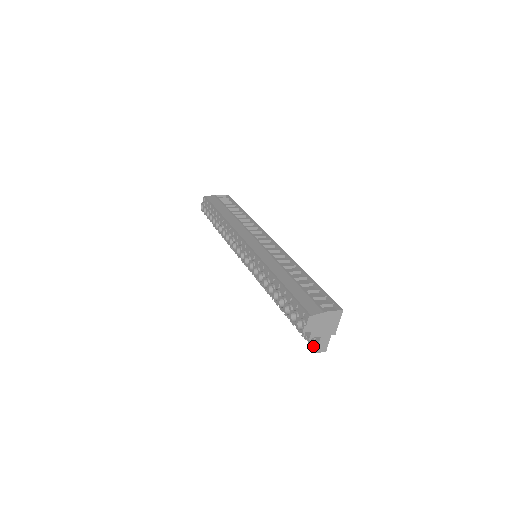
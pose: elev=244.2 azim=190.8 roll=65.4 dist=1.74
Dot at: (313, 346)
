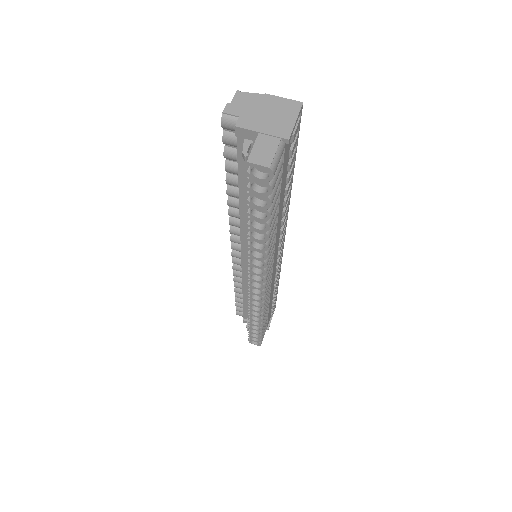
Dot at: (251, 171)
